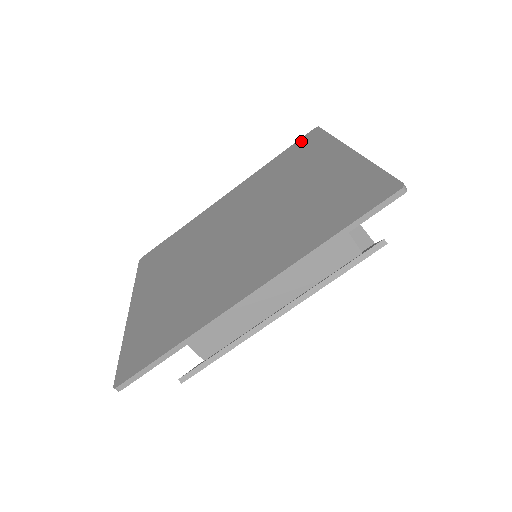
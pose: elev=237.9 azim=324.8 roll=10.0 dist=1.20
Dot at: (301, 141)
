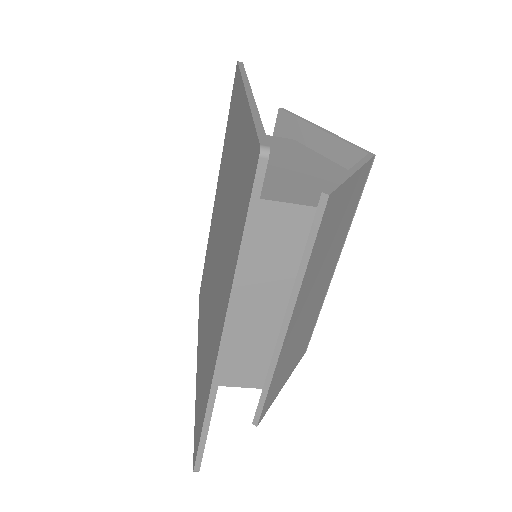
Dot at: (232, 92)
